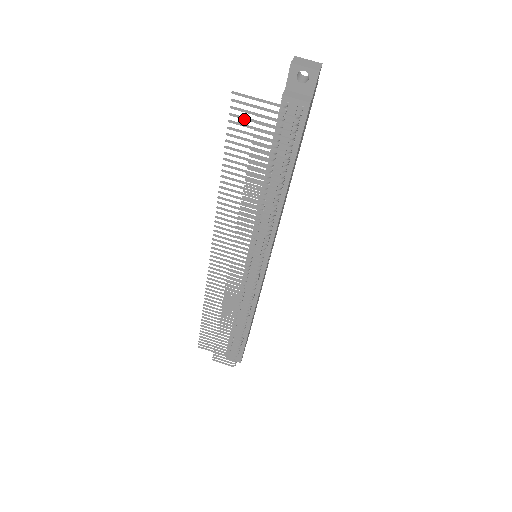
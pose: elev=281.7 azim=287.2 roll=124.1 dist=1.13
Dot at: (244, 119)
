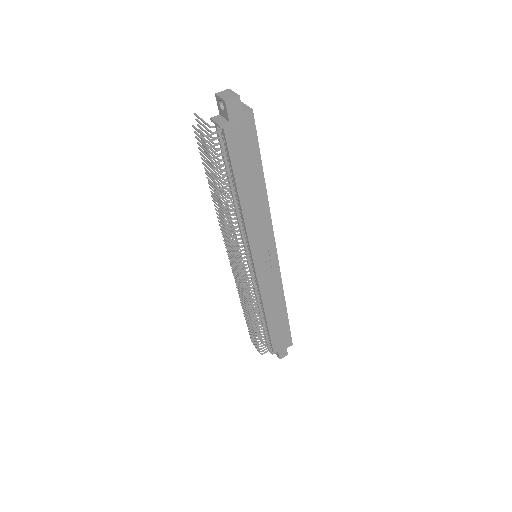
Dot at: occluded
